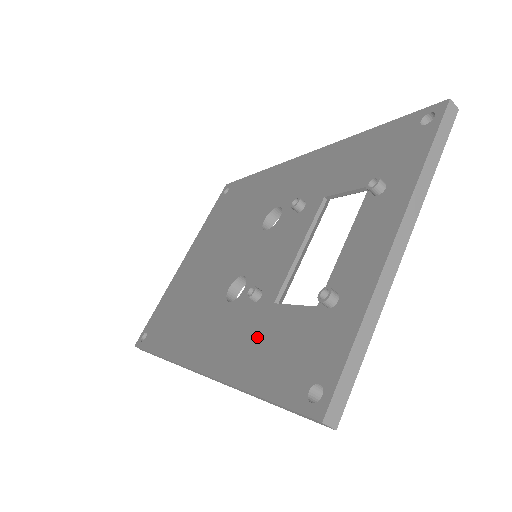
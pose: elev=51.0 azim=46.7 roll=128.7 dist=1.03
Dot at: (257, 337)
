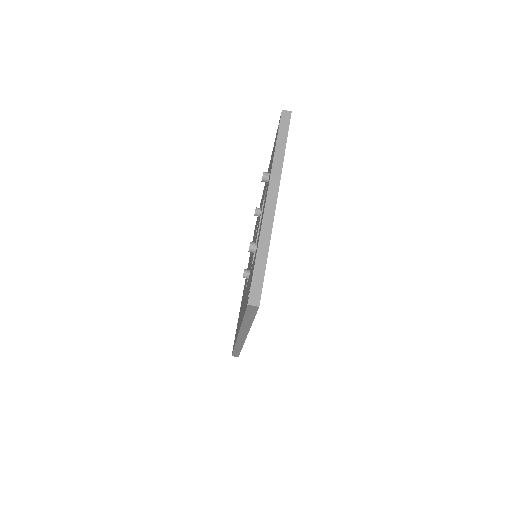
Dot at: (246, 294)
